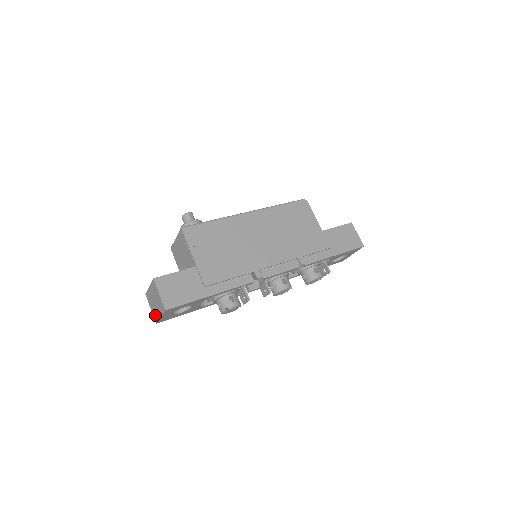
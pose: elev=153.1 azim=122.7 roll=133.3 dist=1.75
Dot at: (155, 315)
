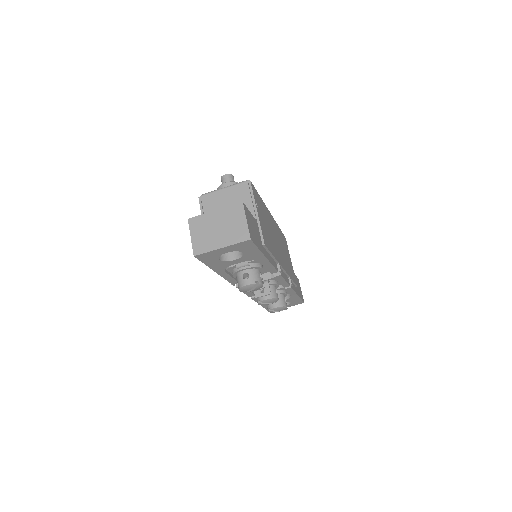
Dot at: (202, 245)
